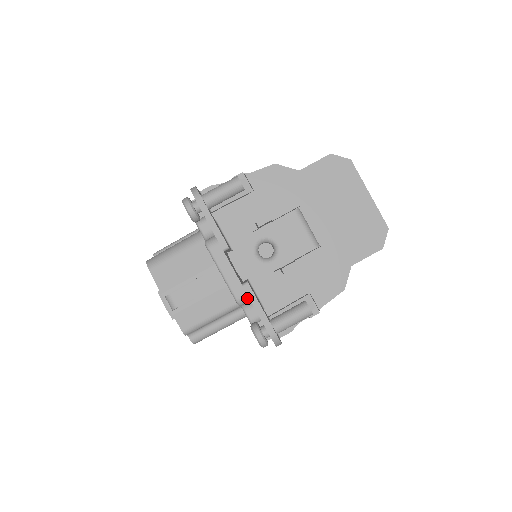
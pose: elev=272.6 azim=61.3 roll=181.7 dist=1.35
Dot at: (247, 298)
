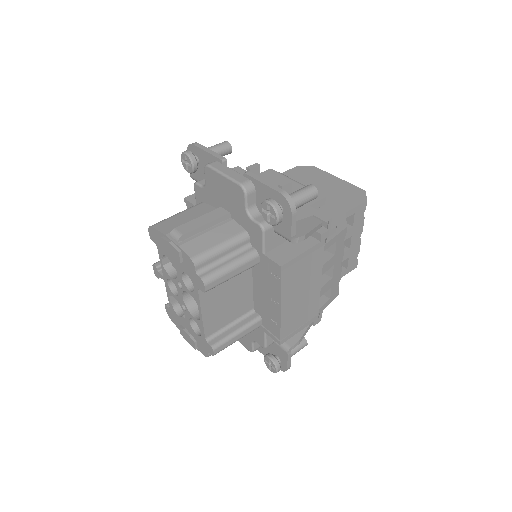
Dot at: (251, 184)
